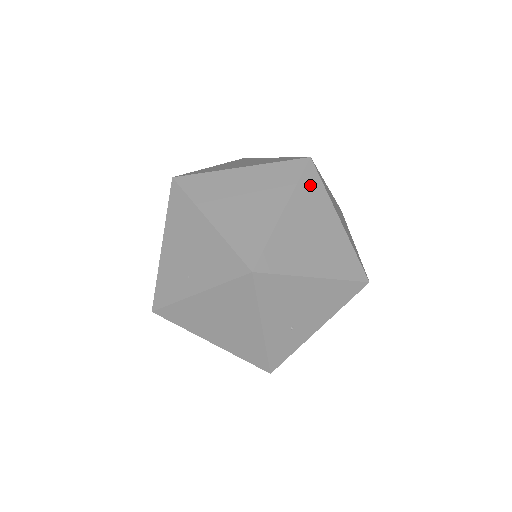
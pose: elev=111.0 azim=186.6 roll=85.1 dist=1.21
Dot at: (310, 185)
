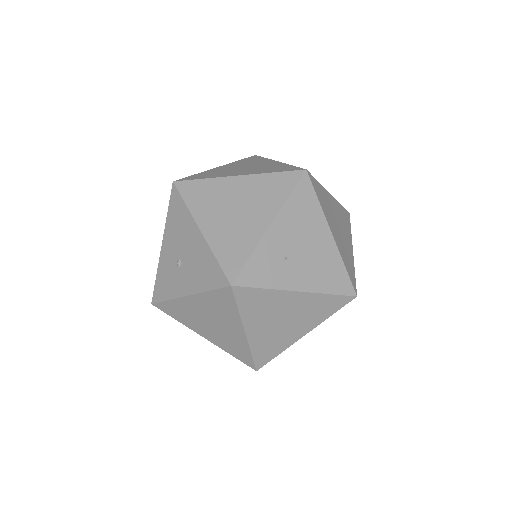
Dot at: (345, 216)
